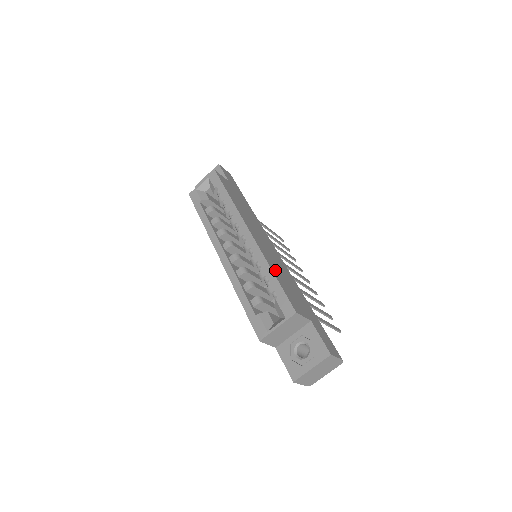
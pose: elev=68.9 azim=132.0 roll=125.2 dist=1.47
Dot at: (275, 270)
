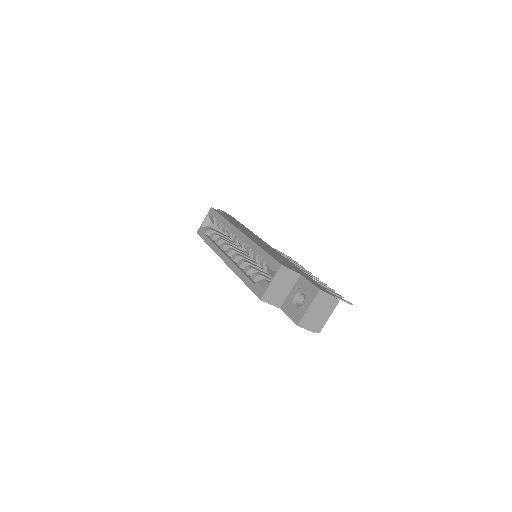
Dot at: occluded
